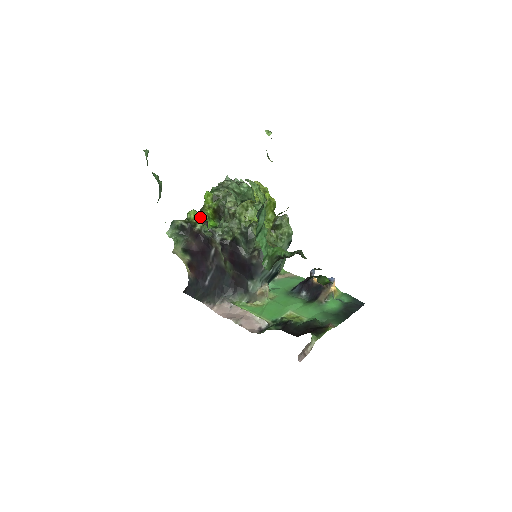
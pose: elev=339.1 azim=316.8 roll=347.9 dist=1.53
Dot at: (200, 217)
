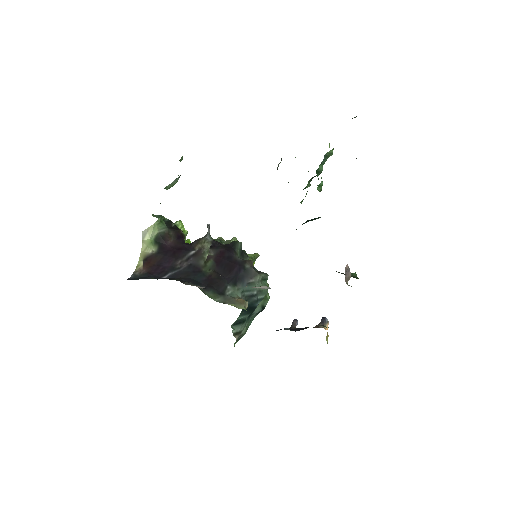
Dot at: (186, 234)
